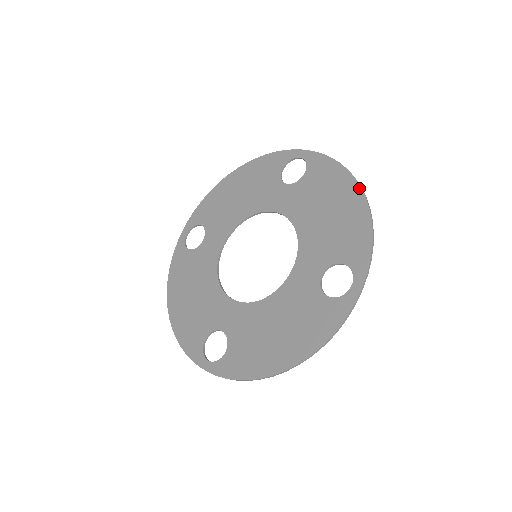
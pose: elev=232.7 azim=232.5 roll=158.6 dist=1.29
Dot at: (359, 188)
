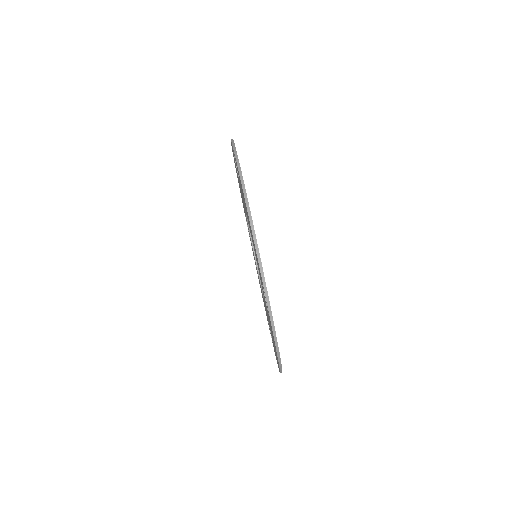
Dot at: (244, 197)
